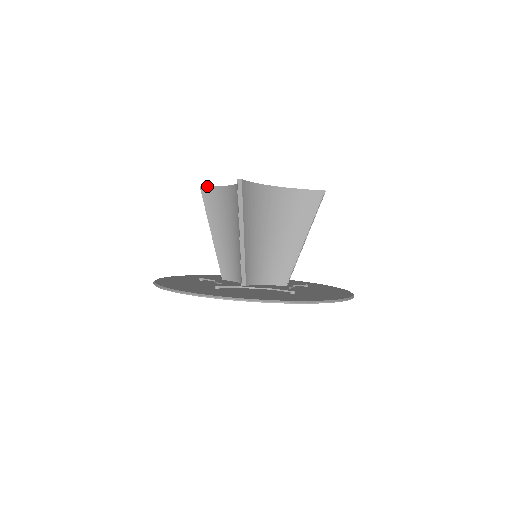
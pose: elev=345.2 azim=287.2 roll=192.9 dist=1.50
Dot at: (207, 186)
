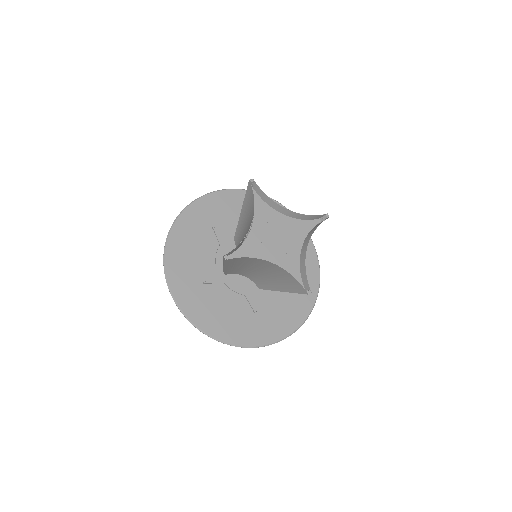
Dot at: (234, 258)
